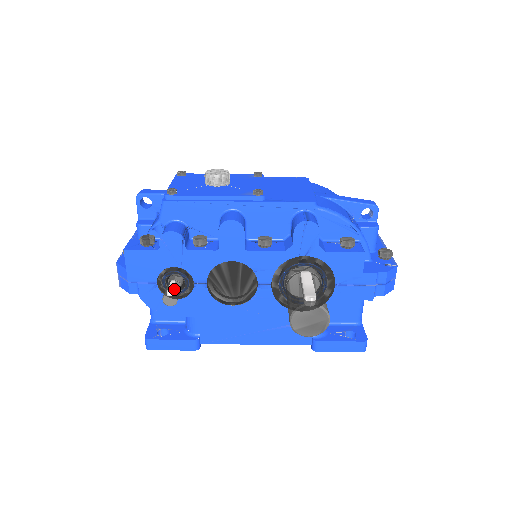
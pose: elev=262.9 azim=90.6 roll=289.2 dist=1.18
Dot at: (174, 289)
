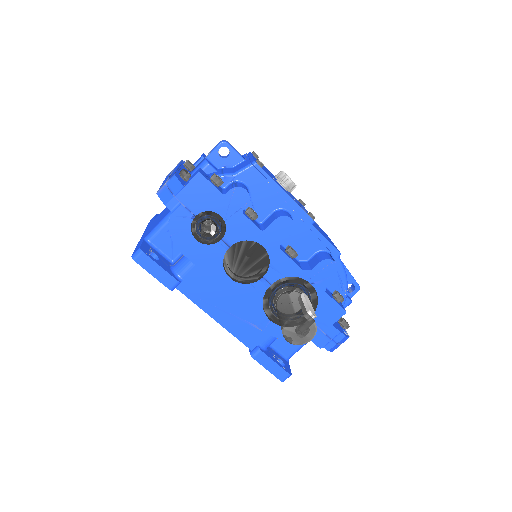
Dot at: occluded
